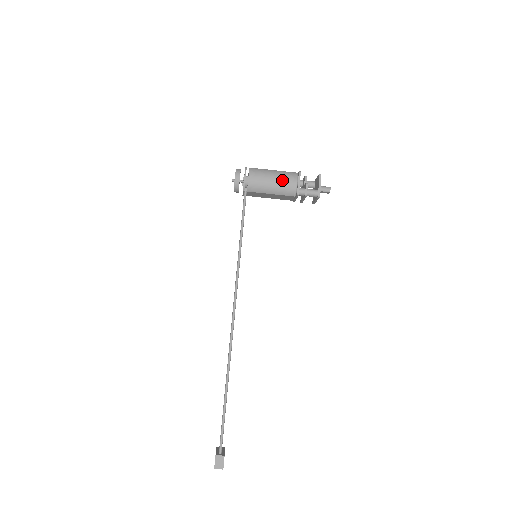
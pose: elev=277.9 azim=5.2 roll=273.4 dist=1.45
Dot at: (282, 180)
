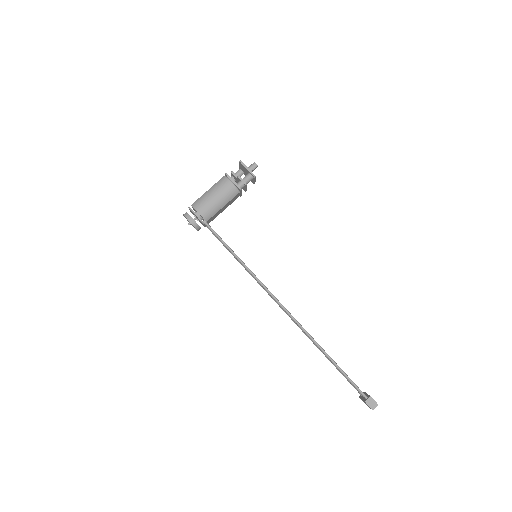
Dot at: (221, 191)
